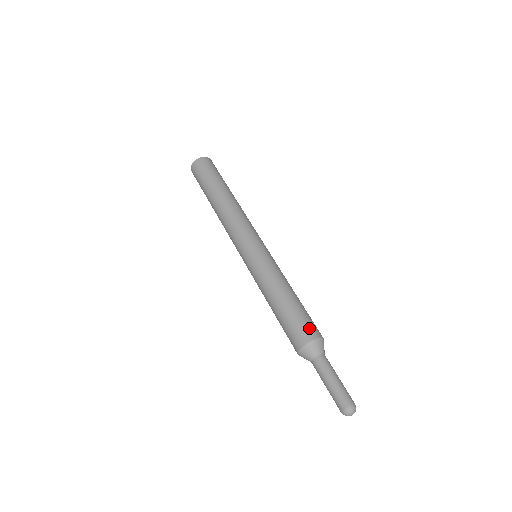
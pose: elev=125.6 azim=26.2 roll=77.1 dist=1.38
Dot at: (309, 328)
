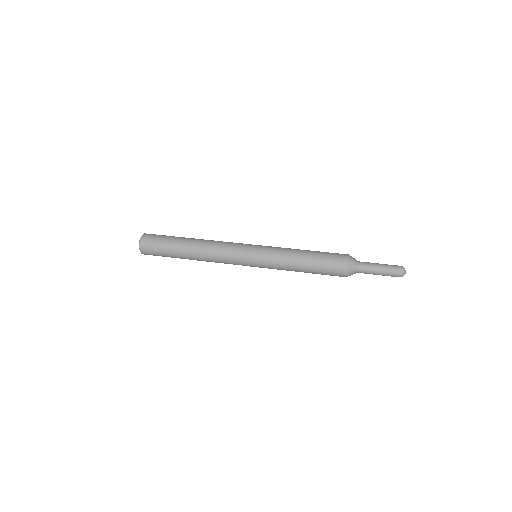
Dot at: (338, 258)
